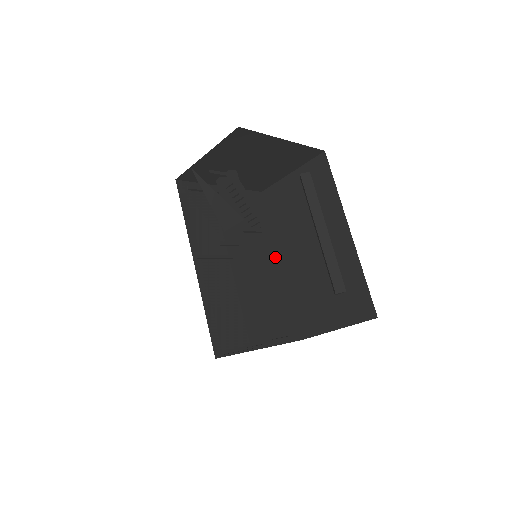
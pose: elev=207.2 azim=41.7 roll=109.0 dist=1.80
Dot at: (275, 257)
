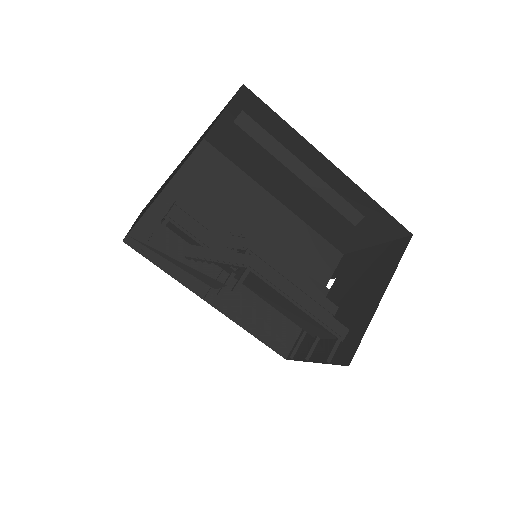
Dot at: (280, 282)
